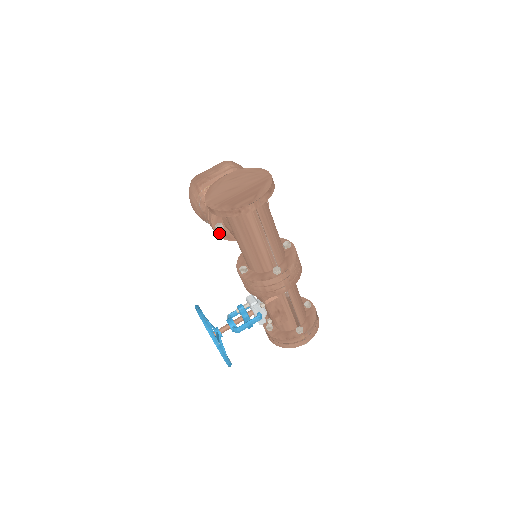
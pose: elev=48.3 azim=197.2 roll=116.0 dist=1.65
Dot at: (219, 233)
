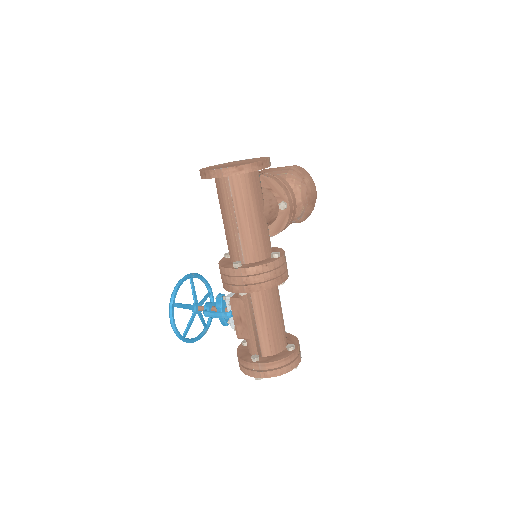
Dot at: occluded
